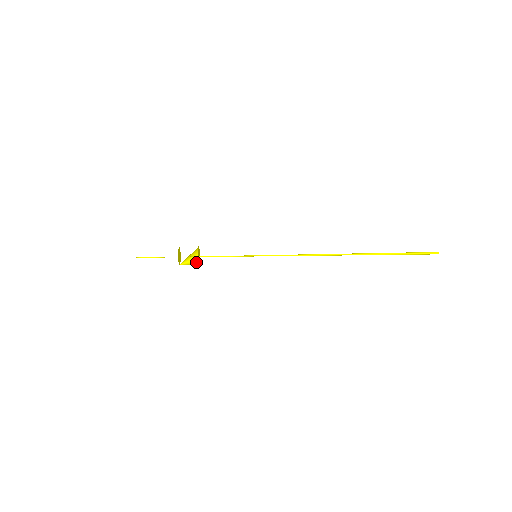
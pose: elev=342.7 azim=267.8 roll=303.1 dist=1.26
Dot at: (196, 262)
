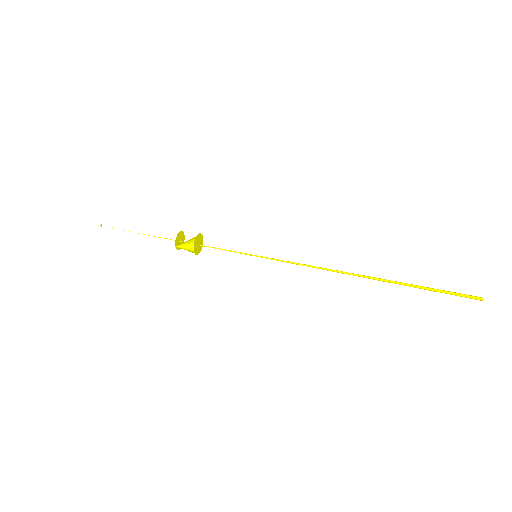
Dot at: occluded
